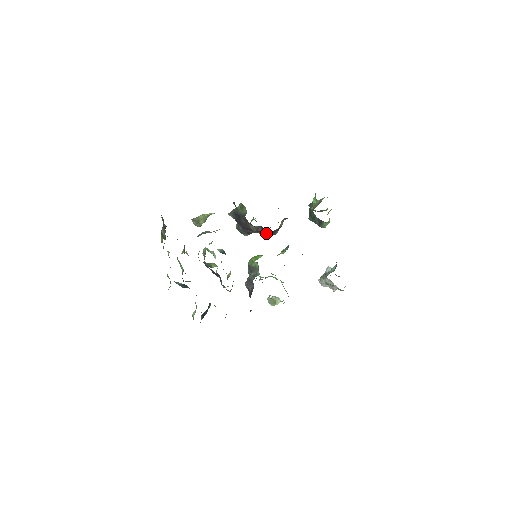
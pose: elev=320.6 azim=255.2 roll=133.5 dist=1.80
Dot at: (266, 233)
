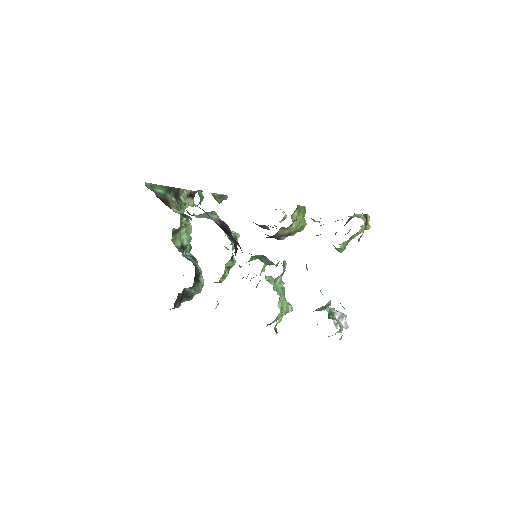
Dot at: occluded
